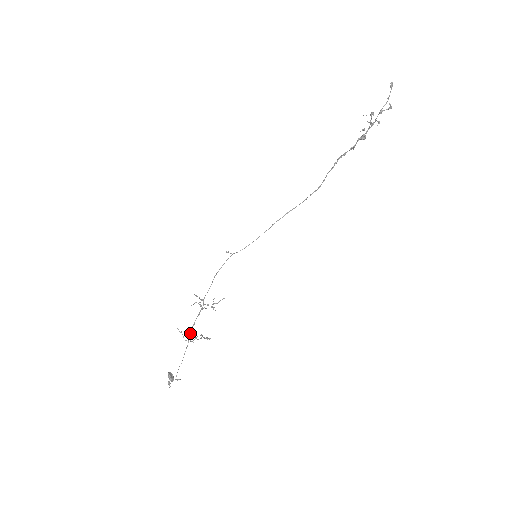
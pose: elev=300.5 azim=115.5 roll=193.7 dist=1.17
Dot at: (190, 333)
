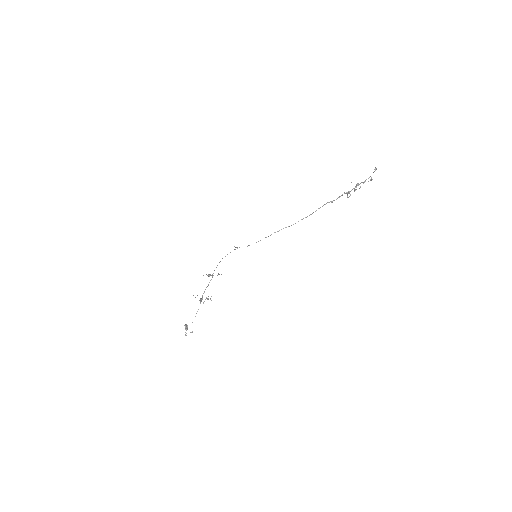
Dot at: occluded
